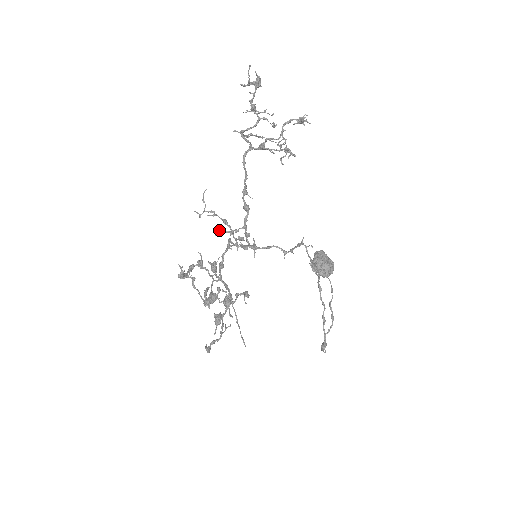
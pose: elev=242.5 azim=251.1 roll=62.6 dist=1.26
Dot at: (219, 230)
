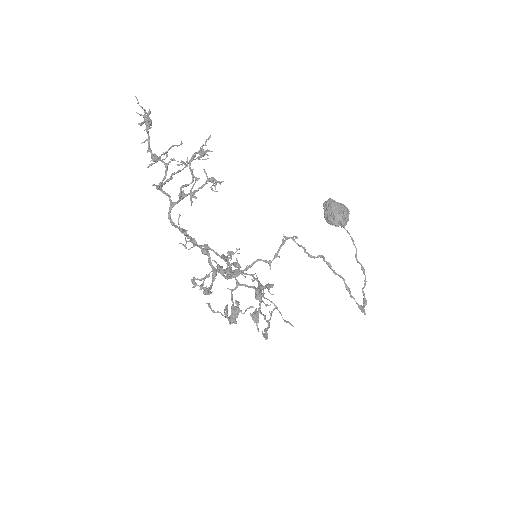
Dot at: (192, 282)
